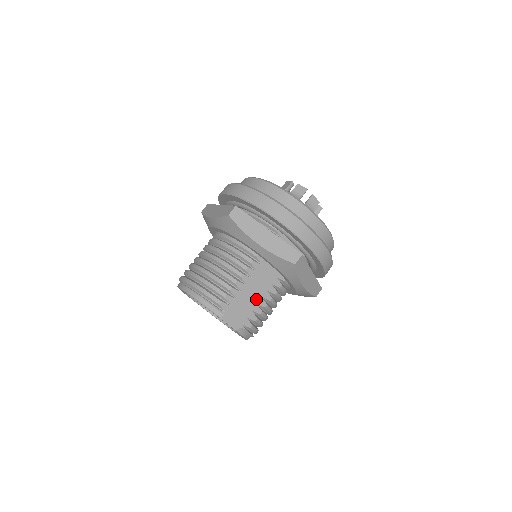
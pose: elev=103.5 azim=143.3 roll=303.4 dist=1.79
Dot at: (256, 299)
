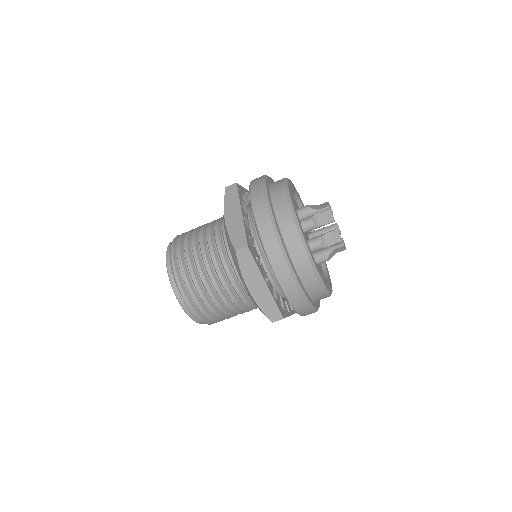
Dot at: occluded
